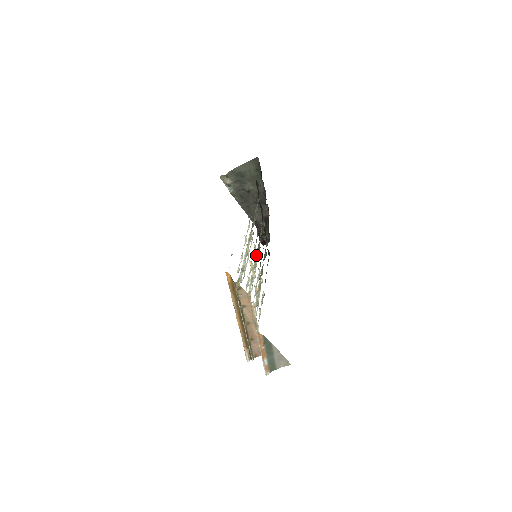
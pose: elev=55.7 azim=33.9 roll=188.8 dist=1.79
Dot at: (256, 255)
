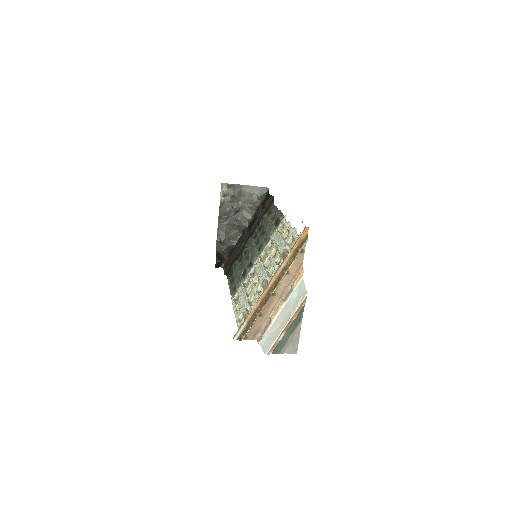
Dot at: (261, 254)
